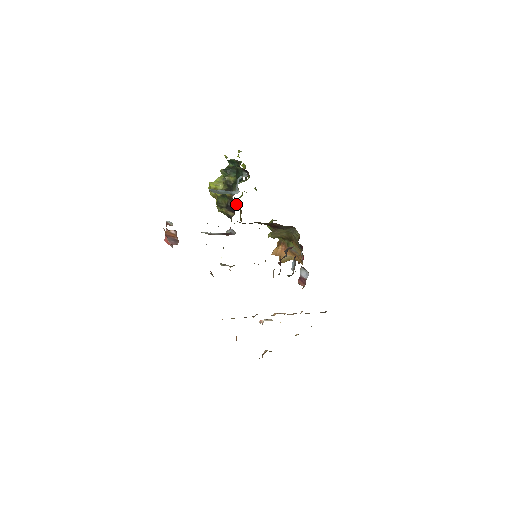
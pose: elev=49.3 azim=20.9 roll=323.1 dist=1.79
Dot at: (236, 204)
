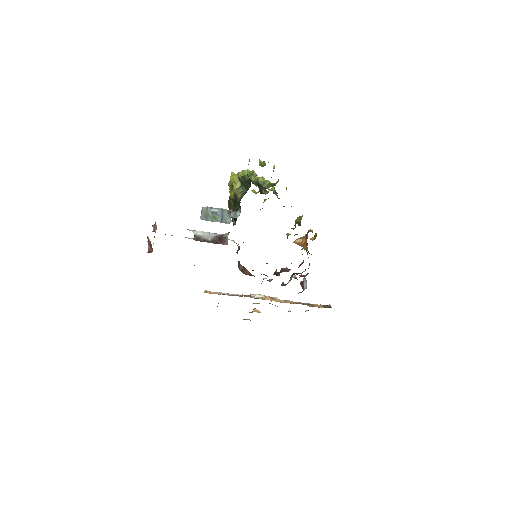
Dot at: occluded
